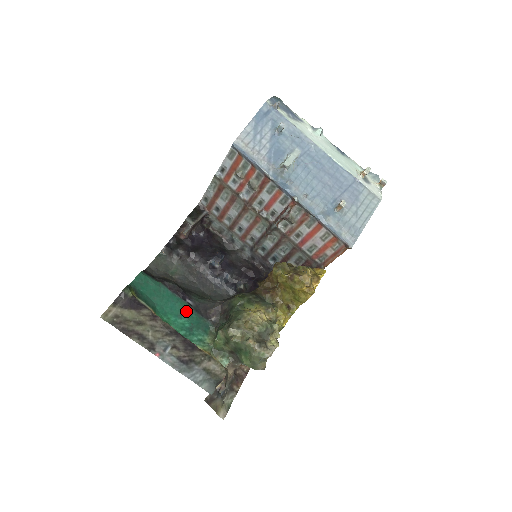
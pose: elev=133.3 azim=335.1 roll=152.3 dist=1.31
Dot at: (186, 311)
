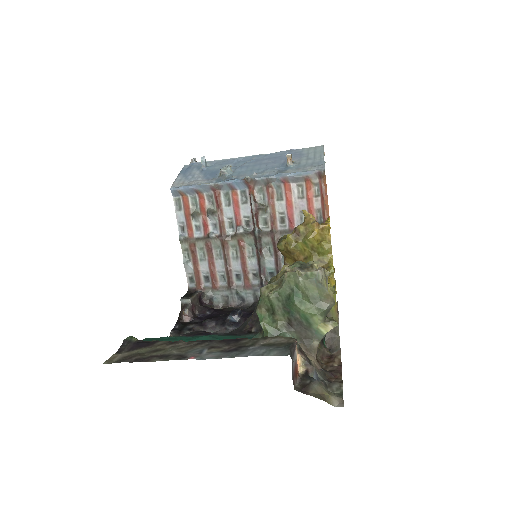
Dot at: (216, 338)
